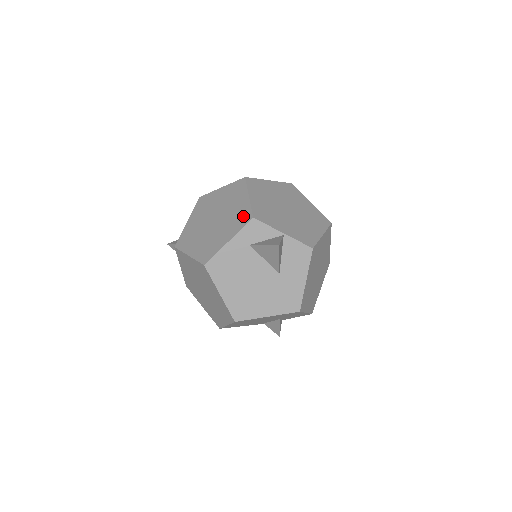
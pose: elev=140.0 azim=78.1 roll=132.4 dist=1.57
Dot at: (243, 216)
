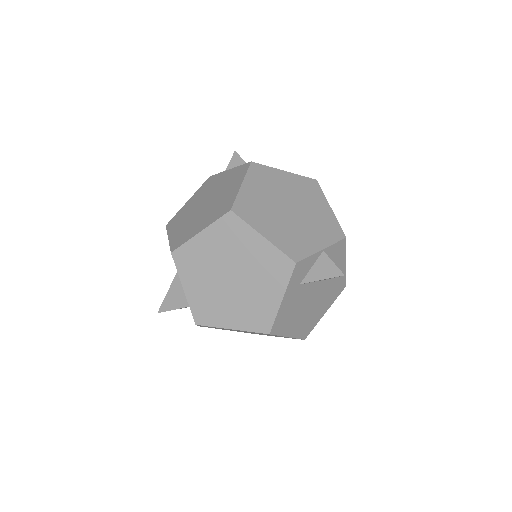
Dot at: (278, 265)
